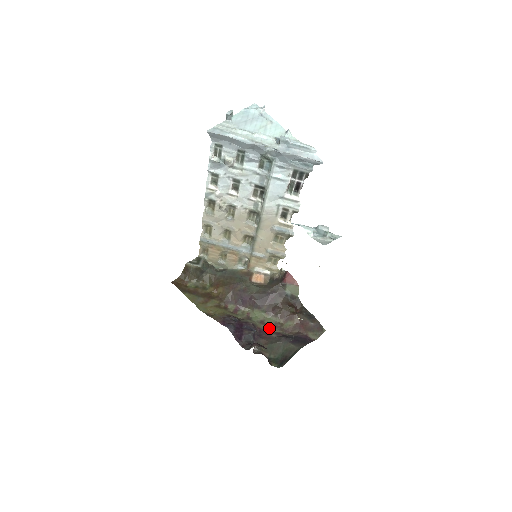
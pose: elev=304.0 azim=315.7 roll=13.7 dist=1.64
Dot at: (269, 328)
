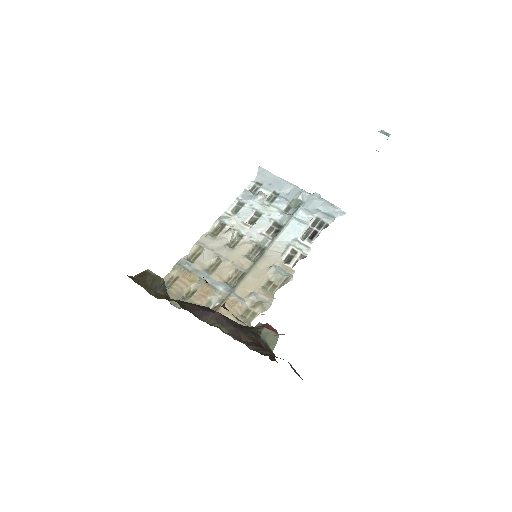
Dot at: occluded
